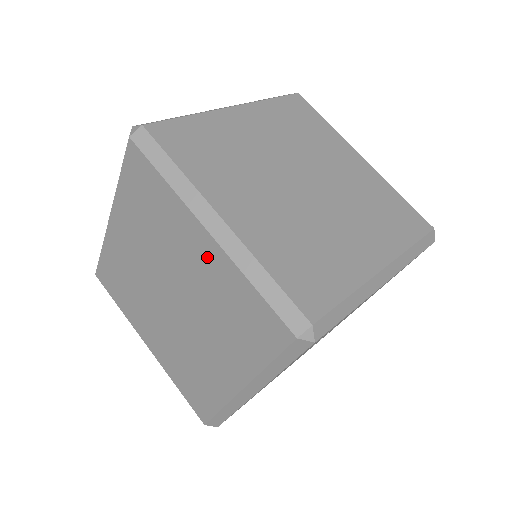
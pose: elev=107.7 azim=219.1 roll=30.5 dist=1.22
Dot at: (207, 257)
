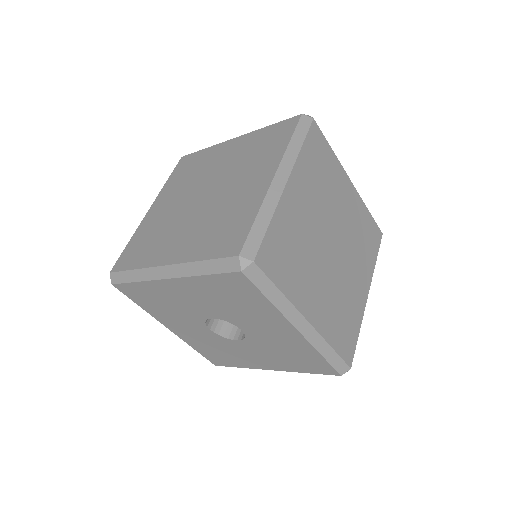
Dot at: (255, 188)
